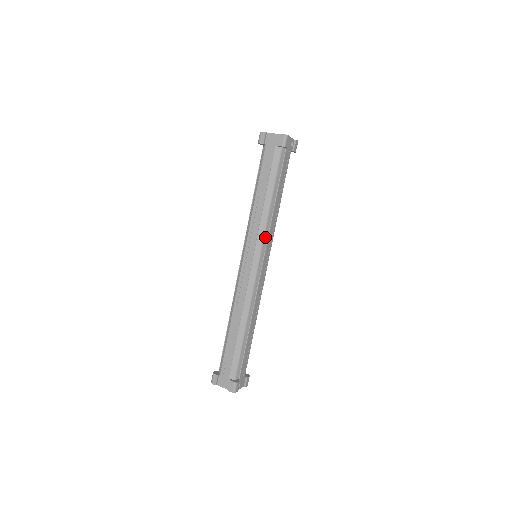
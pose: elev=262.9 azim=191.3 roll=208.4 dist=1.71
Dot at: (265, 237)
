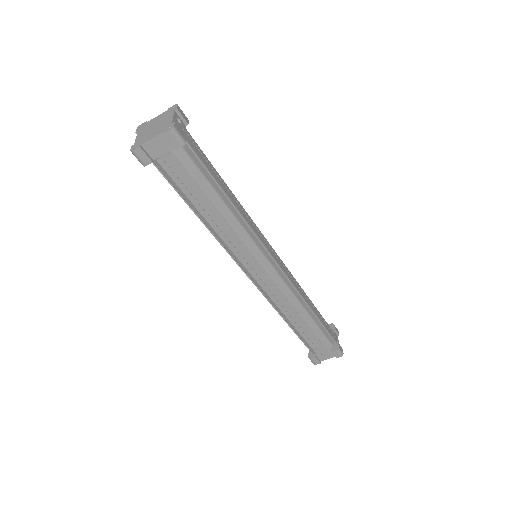
Dot at: (254, 240)
